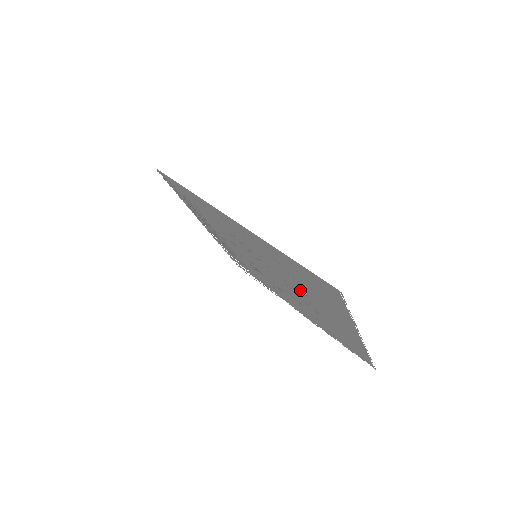
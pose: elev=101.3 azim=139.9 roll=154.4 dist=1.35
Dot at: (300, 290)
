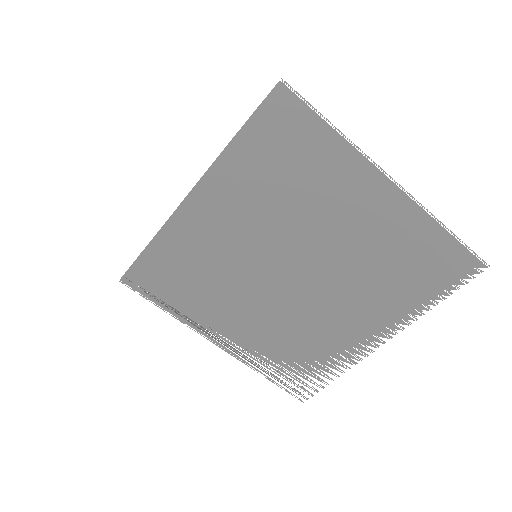
Dot at: (309, 221)
